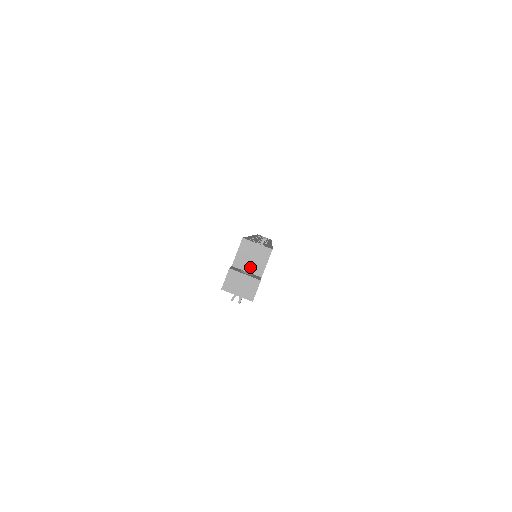
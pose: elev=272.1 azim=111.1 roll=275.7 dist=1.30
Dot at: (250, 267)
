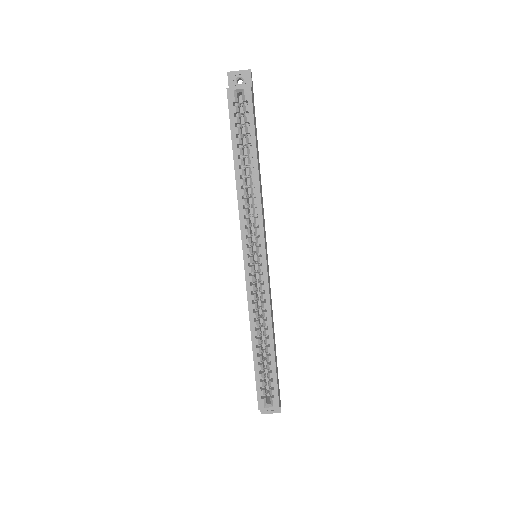
Dot at: occluded
